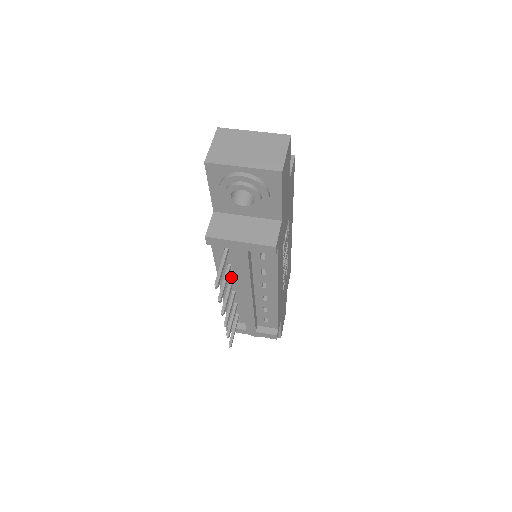
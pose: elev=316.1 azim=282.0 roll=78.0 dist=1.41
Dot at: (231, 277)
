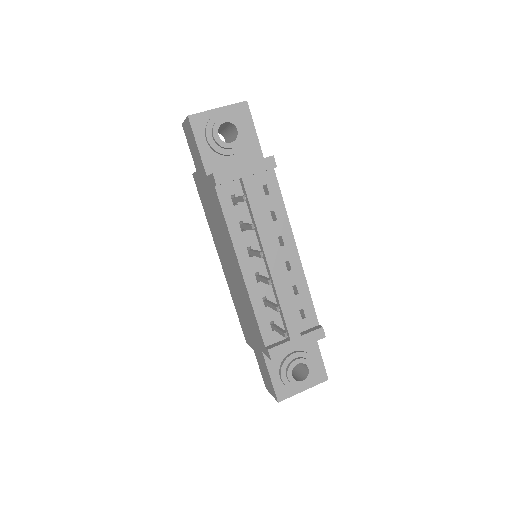
Dot at: (248, 246)
